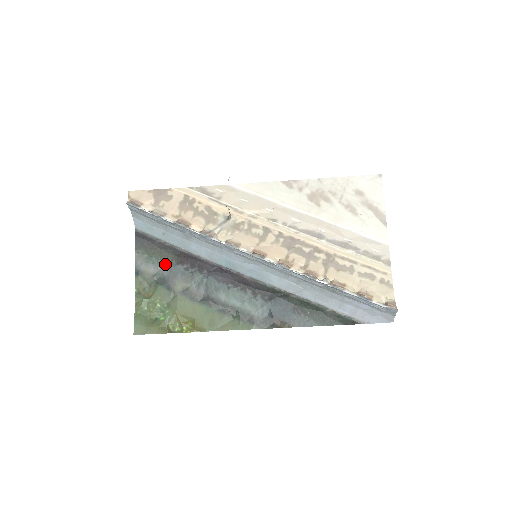
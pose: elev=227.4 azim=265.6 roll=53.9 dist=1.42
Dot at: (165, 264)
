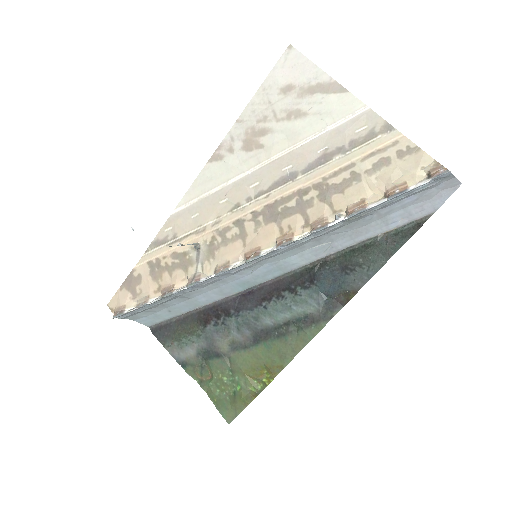
Dot at: (196, 336)
